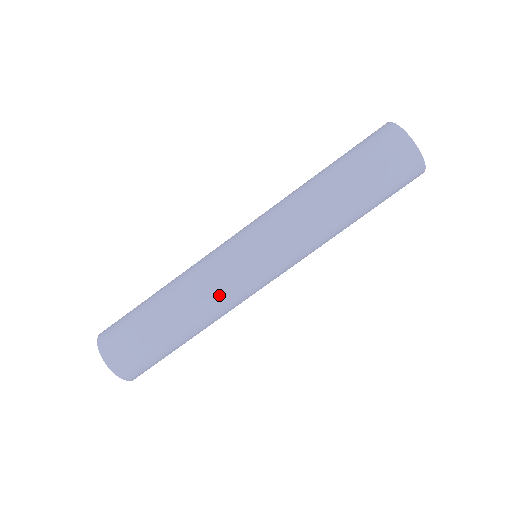
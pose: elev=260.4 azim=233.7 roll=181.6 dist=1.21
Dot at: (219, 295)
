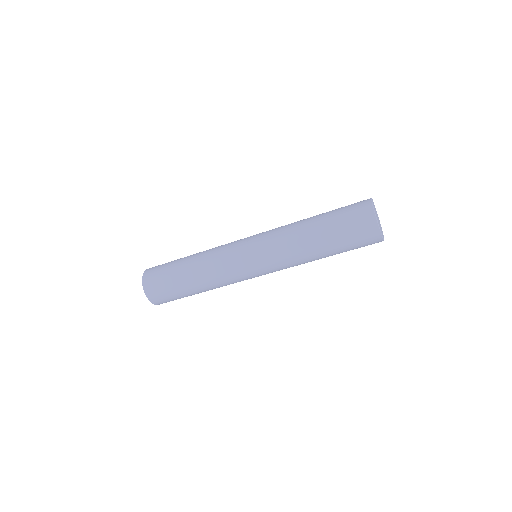
Dot at: occluded
